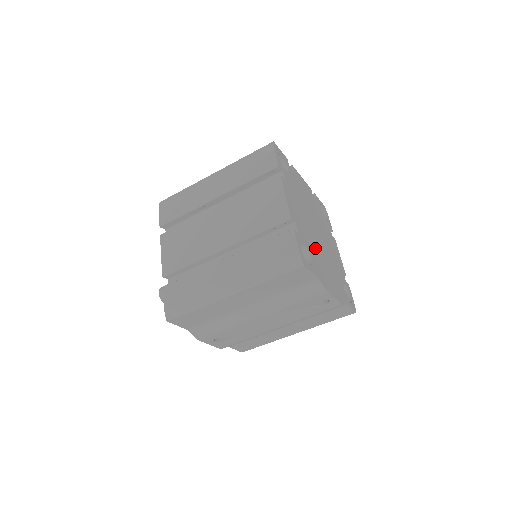
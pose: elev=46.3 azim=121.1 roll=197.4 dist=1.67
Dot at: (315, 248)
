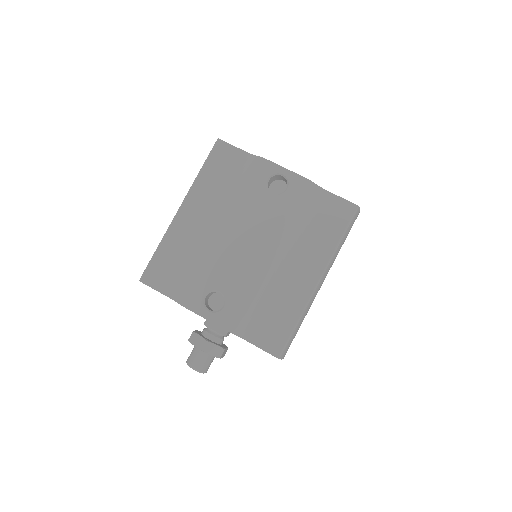
Dot at: occluded
